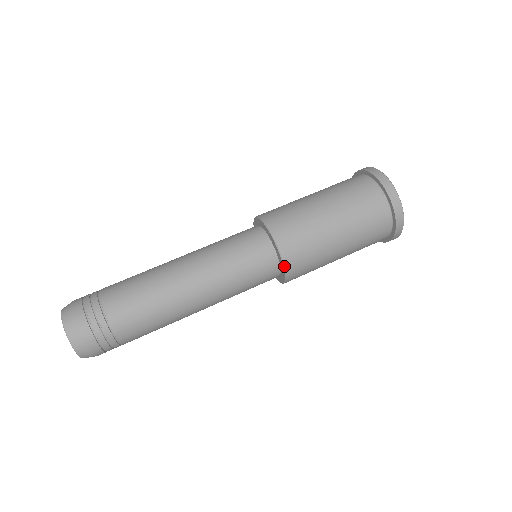
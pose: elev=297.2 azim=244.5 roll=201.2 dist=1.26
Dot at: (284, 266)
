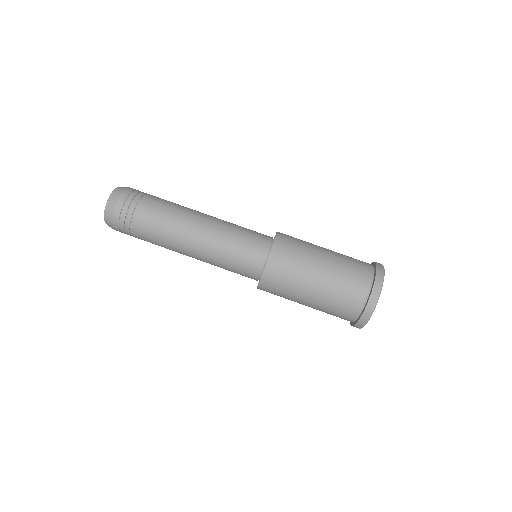
Dot at: (258, 285)
